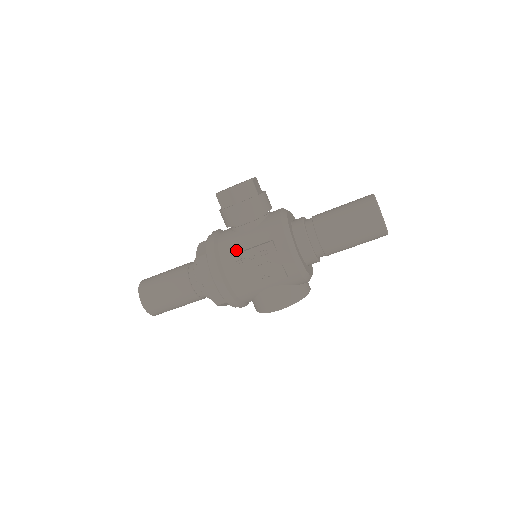
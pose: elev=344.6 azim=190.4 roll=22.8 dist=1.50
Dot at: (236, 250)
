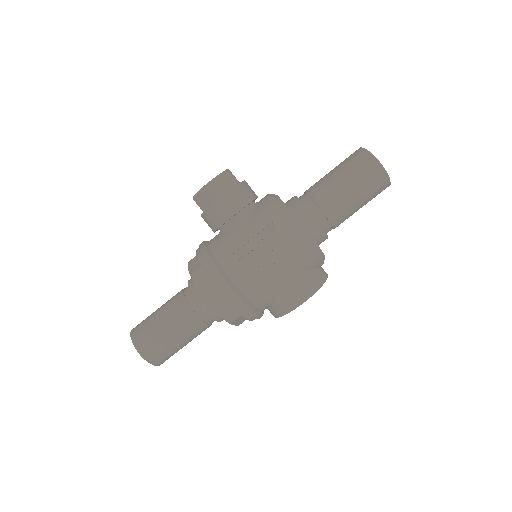
Dot at: (235, 248)
